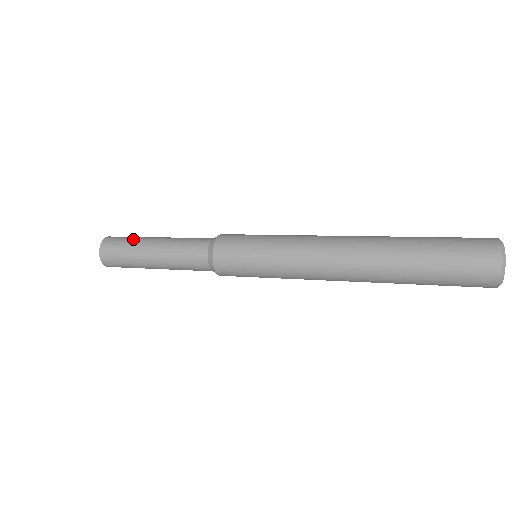
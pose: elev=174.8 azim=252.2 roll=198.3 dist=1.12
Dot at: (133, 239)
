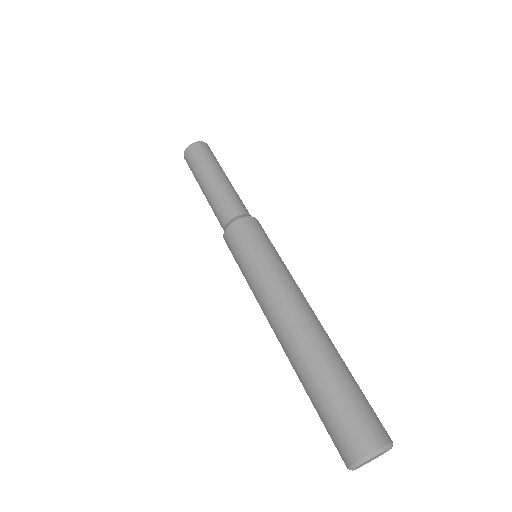
Dot at: (213, 160)
